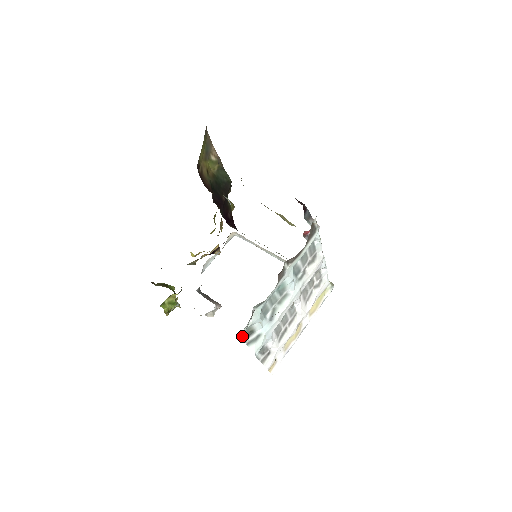
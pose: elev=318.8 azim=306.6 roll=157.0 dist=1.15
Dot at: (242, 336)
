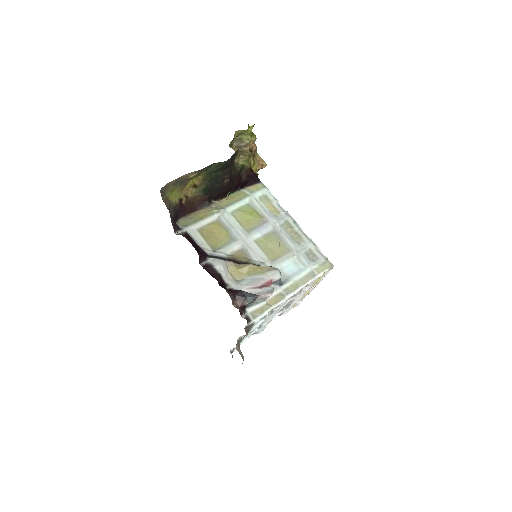
Dot at: occluded
